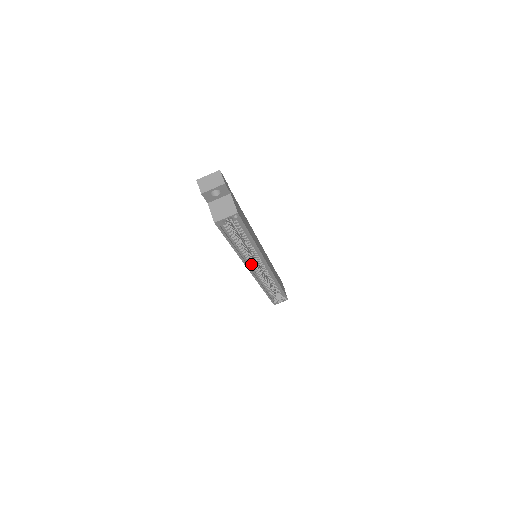
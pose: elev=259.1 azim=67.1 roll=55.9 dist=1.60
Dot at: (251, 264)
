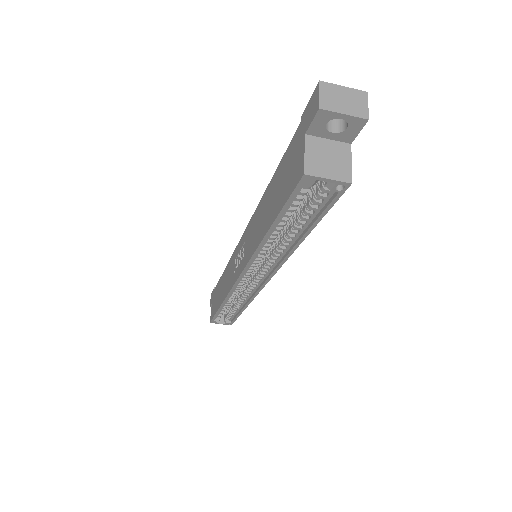
Dot at: (253, 265)
